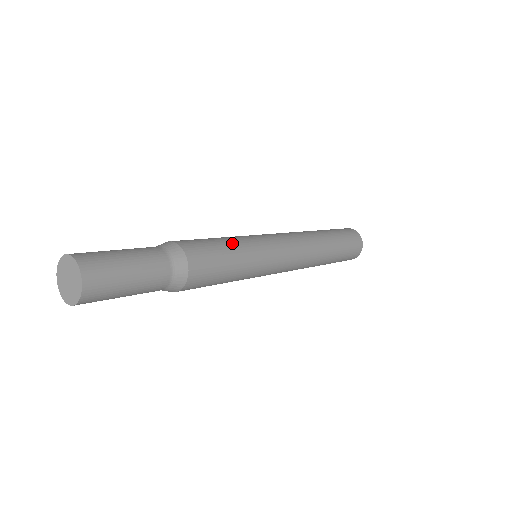
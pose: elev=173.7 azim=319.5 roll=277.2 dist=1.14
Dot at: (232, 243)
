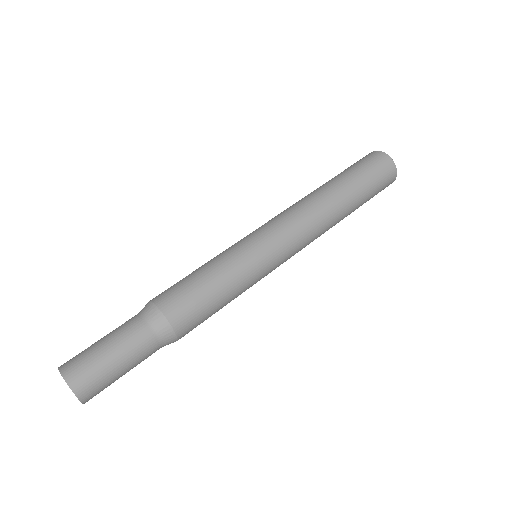
Dot at: (224, 283)
